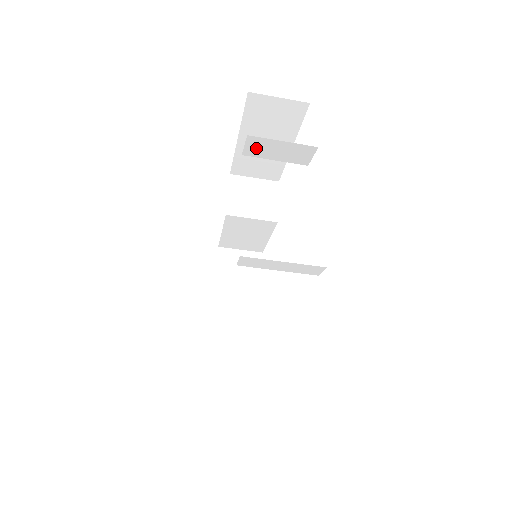
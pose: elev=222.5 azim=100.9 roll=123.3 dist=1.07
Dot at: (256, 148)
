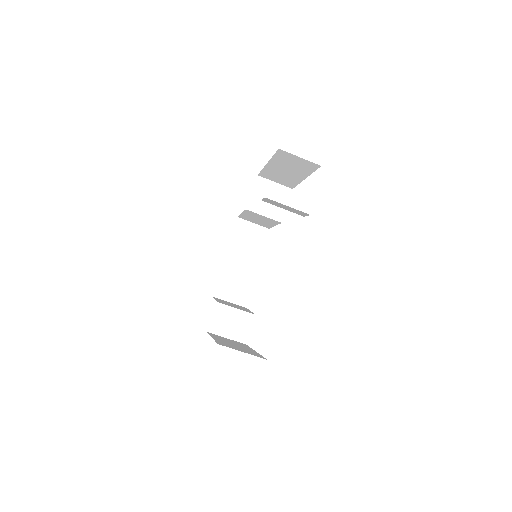
Dot at: (270, 202)
